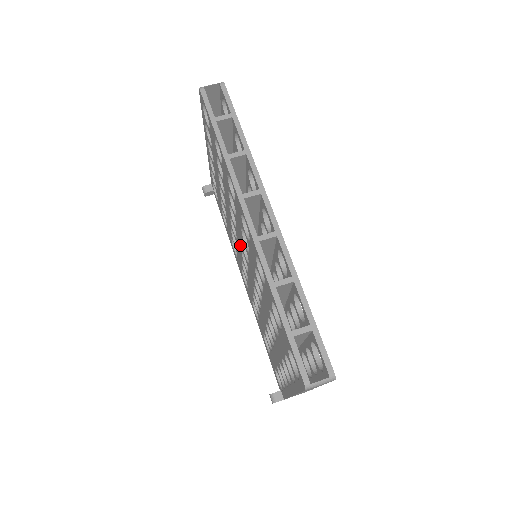
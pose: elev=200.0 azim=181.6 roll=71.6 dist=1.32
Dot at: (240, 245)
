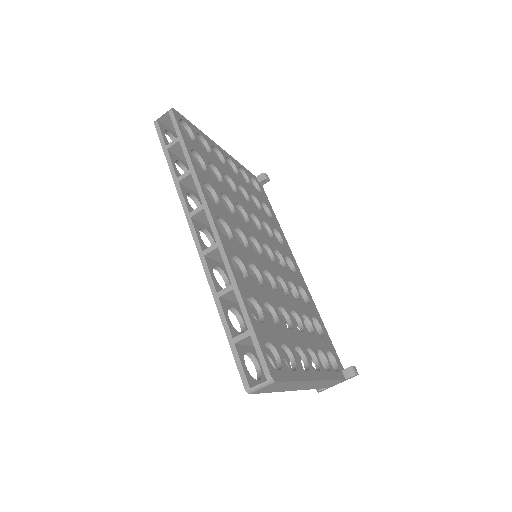
Dot at: occluded
